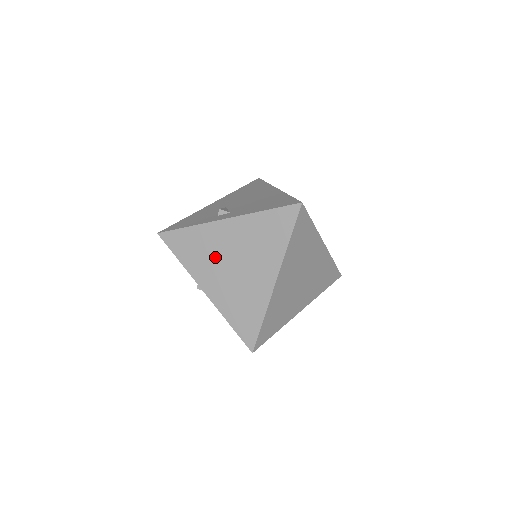
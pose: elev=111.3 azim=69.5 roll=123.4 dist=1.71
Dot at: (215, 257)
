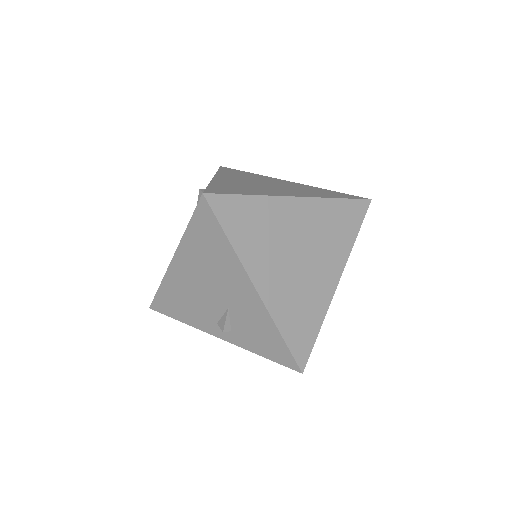
Dot at: (254, 179)
